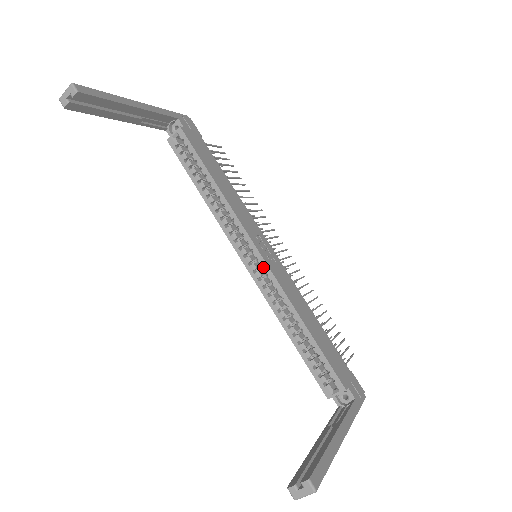
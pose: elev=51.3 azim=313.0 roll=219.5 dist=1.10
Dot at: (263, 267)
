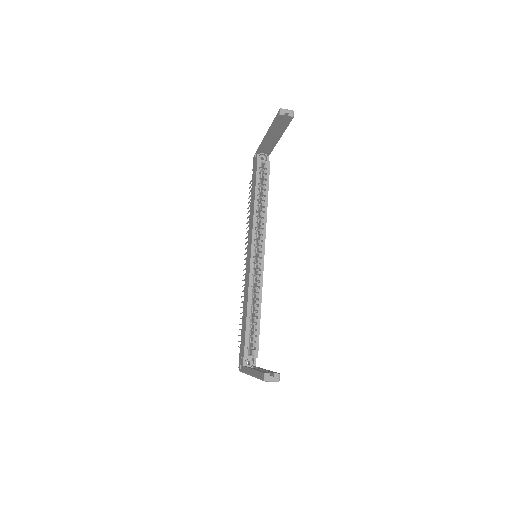
Dot at: (261, 265)
